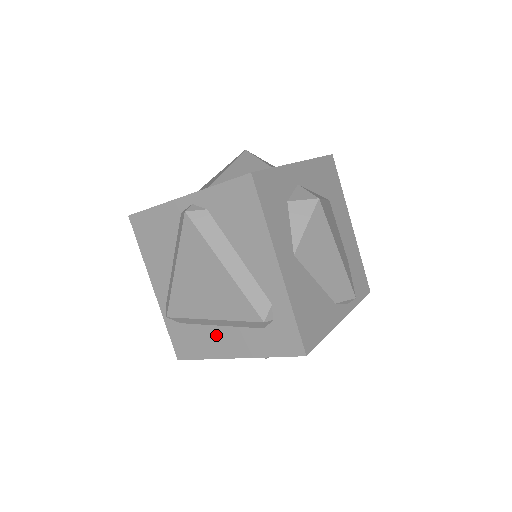
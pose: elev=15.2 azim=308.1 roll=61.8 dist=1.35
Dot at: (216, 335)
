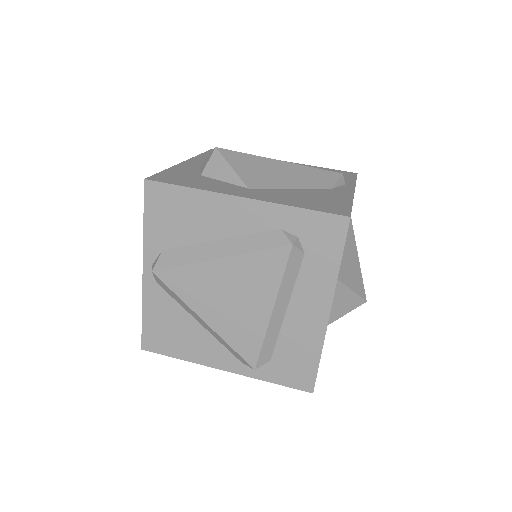
Dot at: (296, 321)
